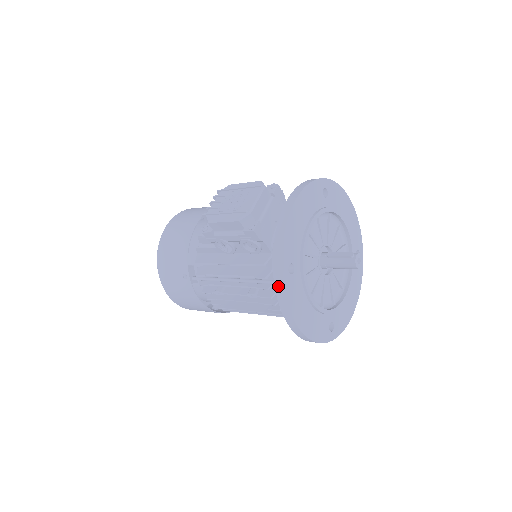
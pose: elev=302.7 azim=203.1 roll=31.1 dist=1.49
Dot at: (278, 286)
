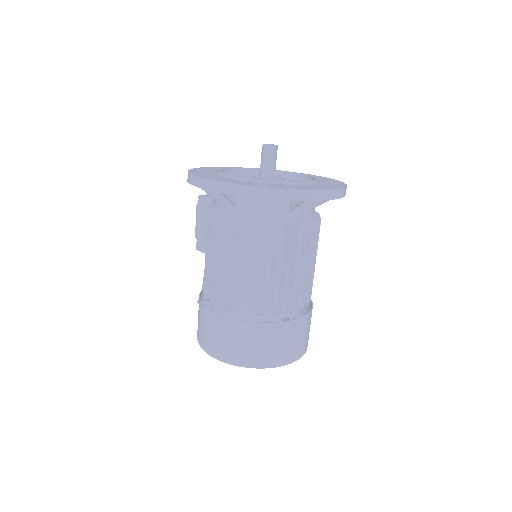
Dot at: occluded
